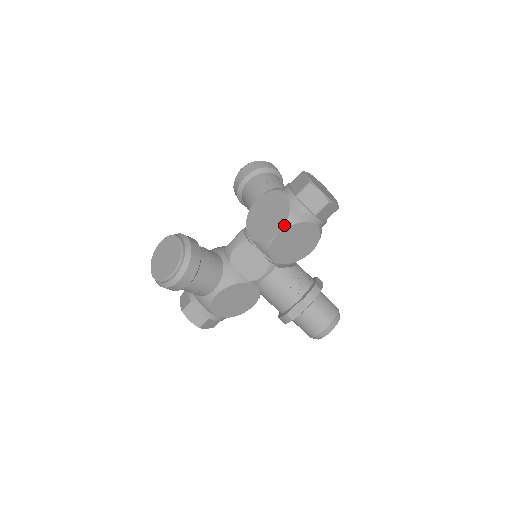
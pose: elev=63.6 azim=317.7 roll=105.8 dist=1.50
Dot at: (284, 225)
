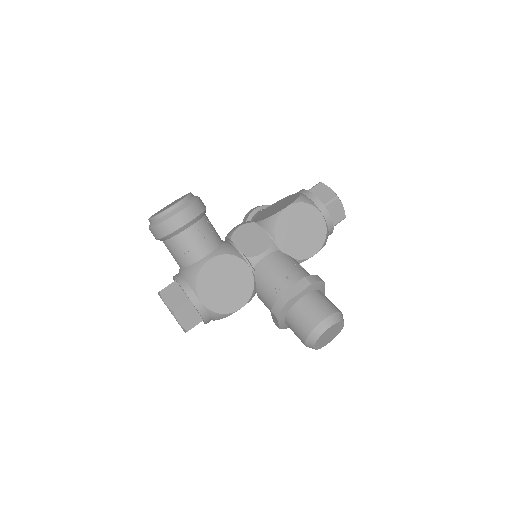
Dot at: (294, 201)
